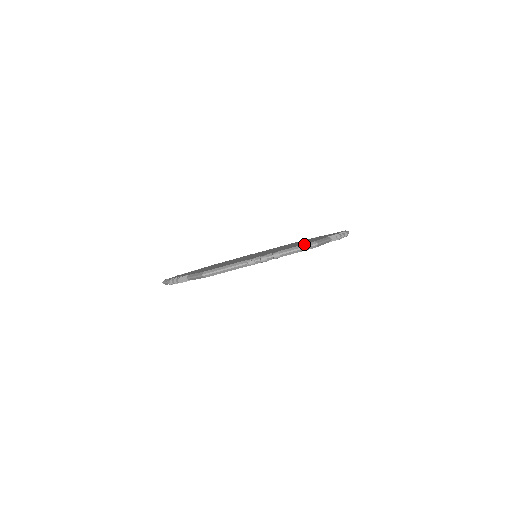
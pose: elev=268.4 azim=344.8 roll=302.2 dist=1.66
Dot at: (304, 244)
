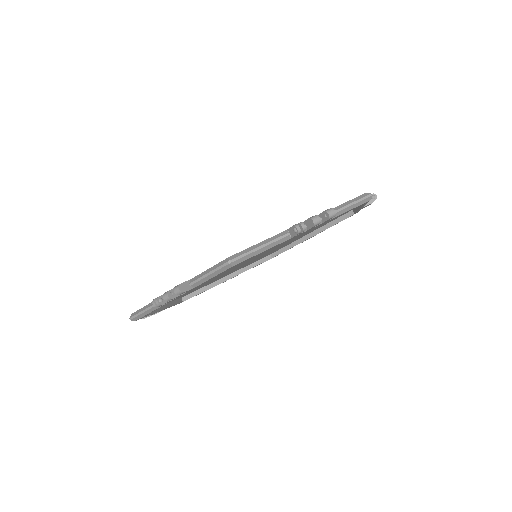
Dot at: (354, 198)
